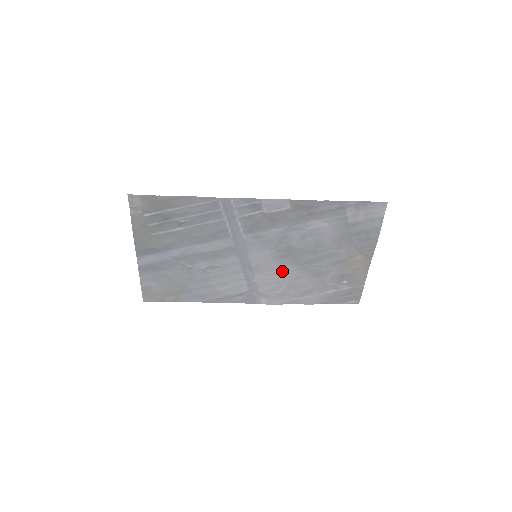
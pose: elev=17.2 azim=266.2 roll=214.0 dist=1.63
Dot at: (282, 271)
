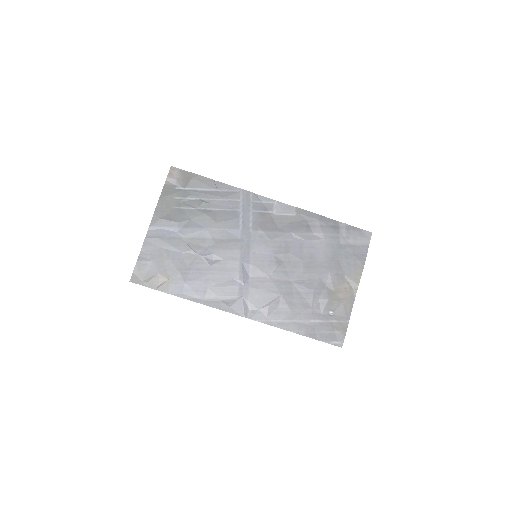
Dot at: (275, 280)
